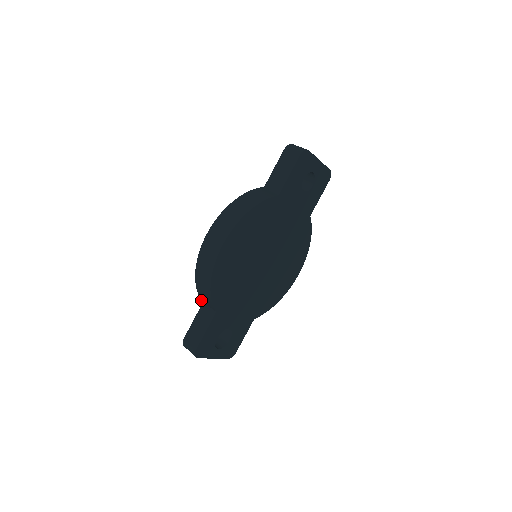
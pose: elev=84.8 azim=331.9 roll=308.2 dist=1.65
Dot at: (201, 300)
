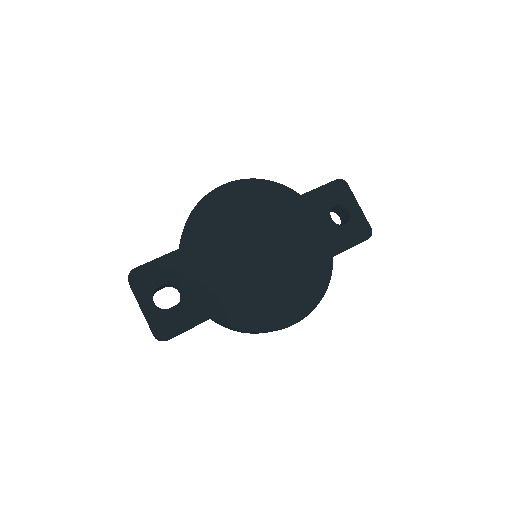
Dot at: occluded
